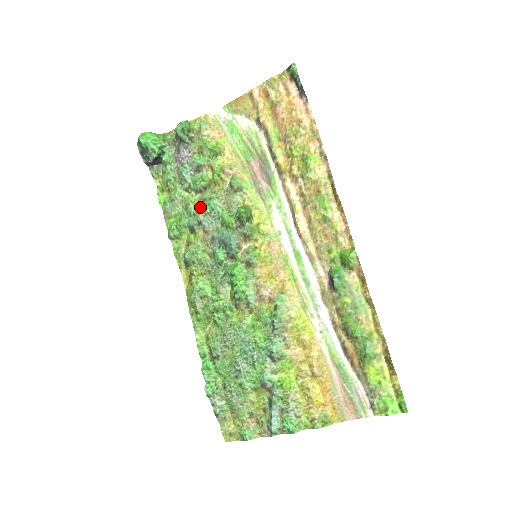
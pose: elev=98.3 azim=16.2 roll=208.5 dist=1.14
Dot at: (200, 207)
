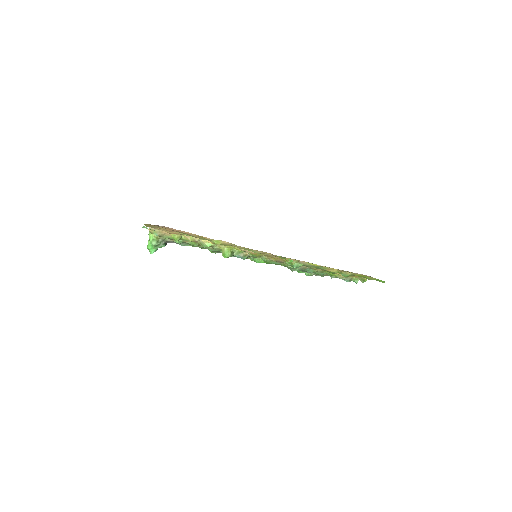
Dot at: occluded
